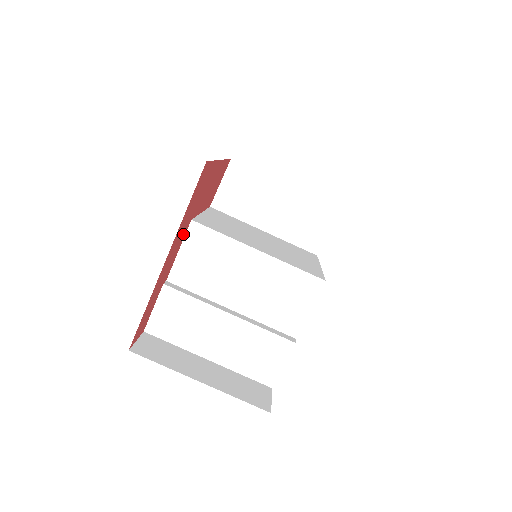
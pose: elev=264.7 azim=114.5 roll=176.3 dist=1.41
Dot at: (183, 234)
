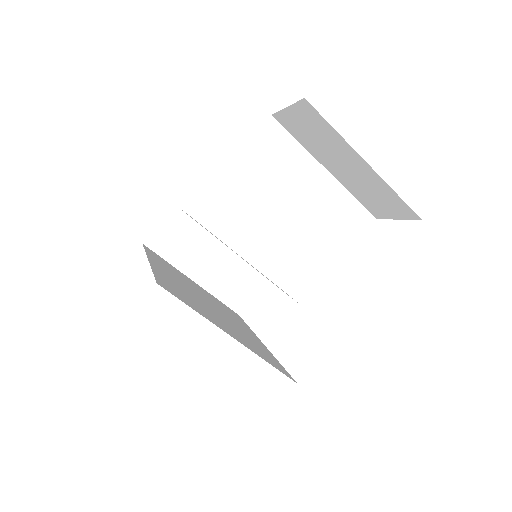
Dot at: occluded
